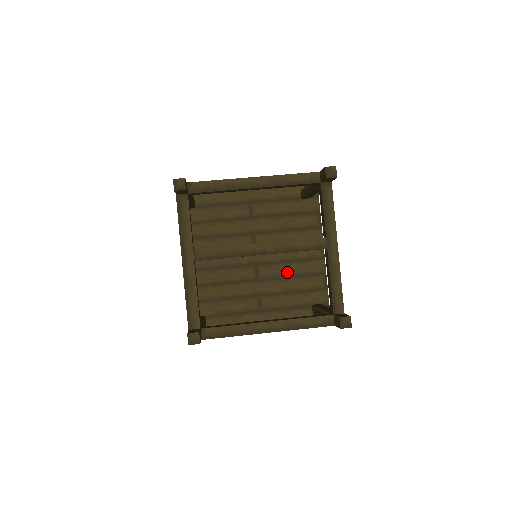
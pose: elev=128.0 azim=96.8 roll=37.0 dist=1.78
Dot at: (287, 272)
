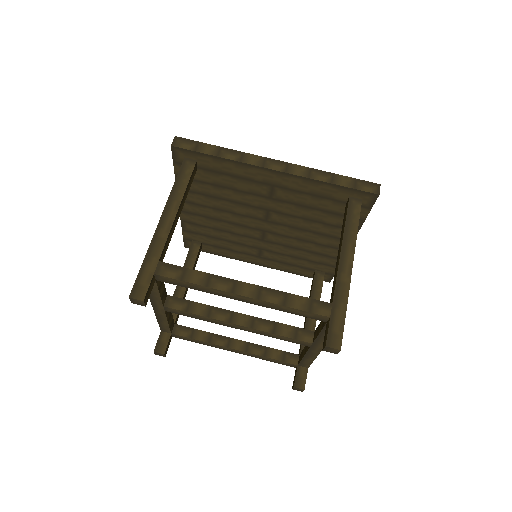
Dot at: (298, 246)
